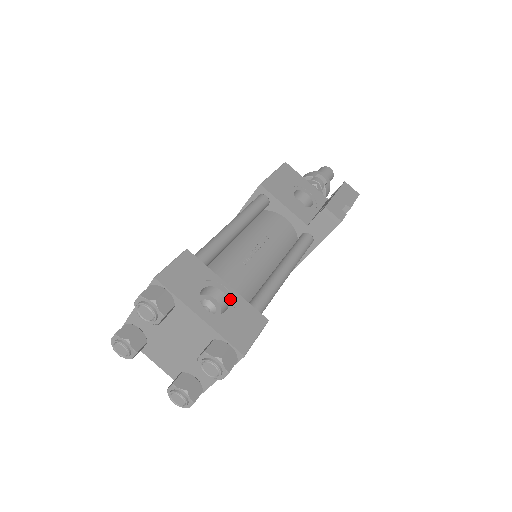
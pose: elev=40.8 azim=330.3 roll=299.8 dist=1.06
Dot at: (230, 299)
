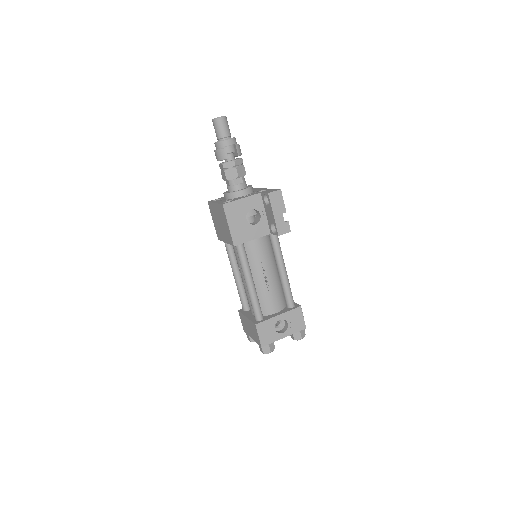
Dot at: (285, 318)
